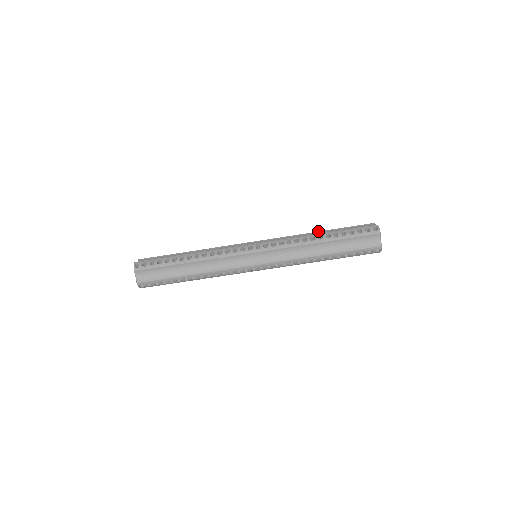
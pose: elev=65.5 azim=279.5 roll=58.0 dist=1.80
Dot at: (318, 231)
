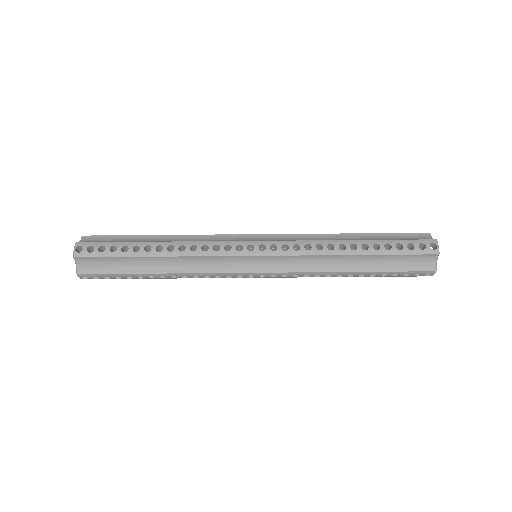
Dot at: (349, 233)
